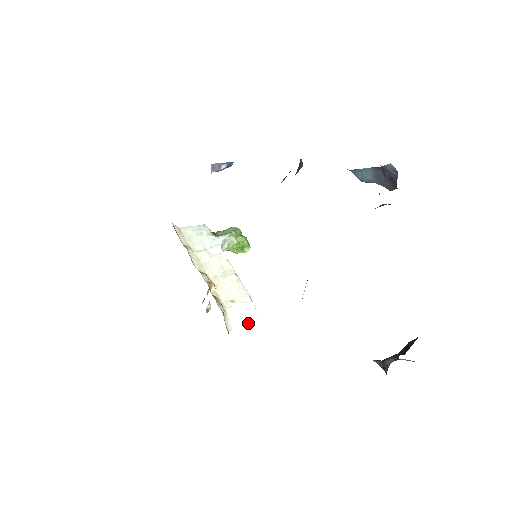
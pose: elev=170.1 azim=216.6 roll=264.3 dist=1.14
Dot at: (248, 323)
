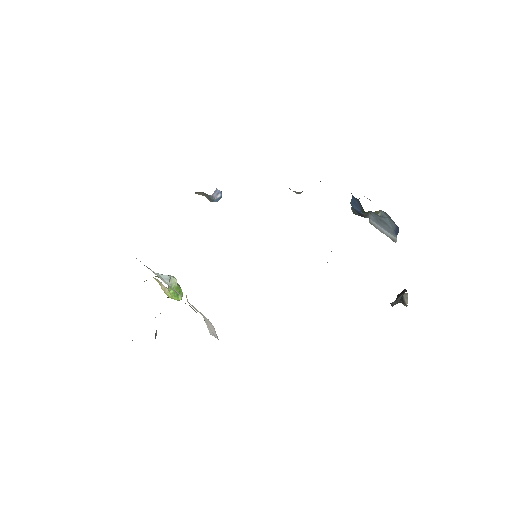
Dot at: (216, 337)
